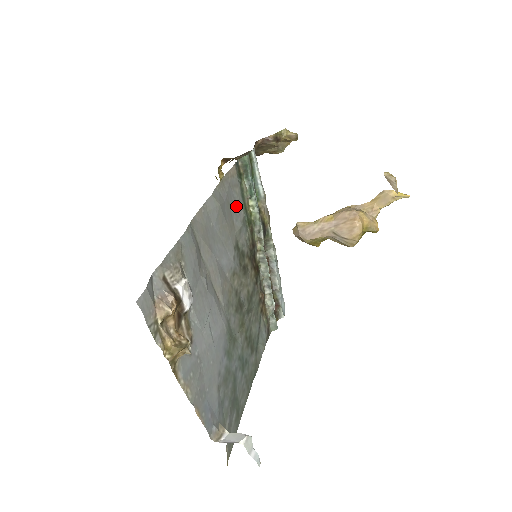
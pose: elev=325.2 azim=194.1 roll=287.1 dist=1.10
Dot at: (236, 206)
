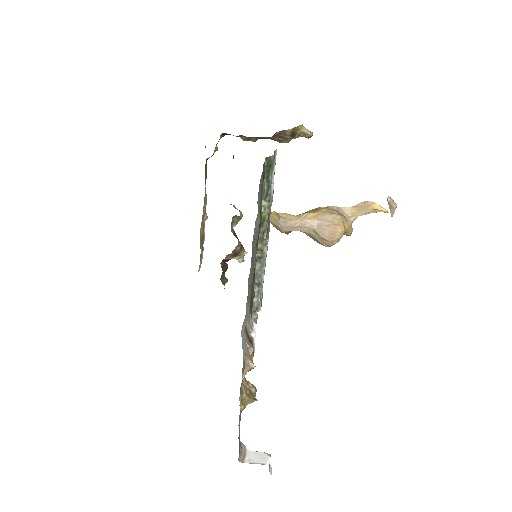
Dot at: occluded
